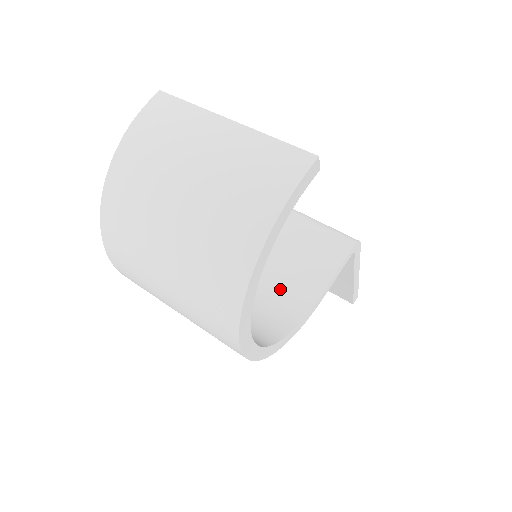
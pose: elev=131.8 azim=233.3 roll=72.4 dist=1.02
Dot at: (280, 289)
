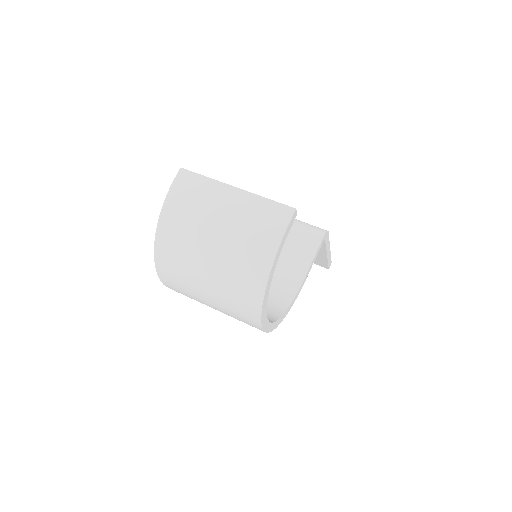
Dot at: (276, 276)
